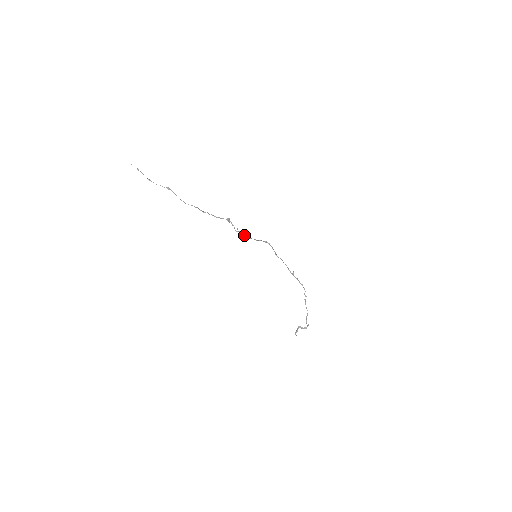
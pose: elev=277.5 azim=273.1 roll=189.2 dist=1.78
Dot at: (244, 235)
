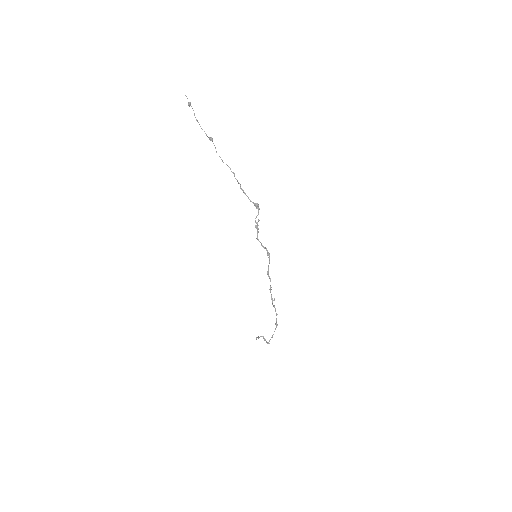
Dot at: (257, 231)
